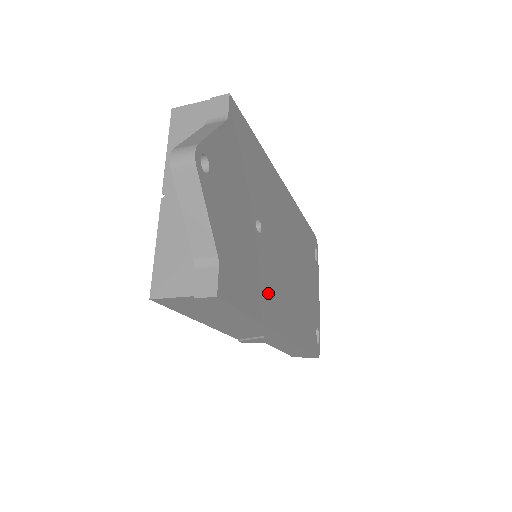
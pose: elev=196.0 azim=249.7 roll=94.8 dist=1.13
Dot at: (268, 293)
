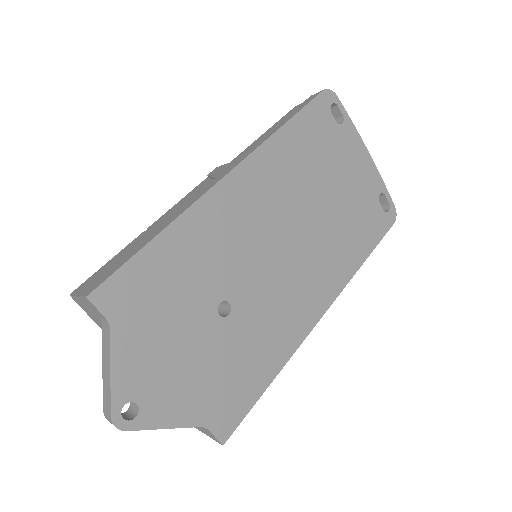
Dot at: (278, 328)
